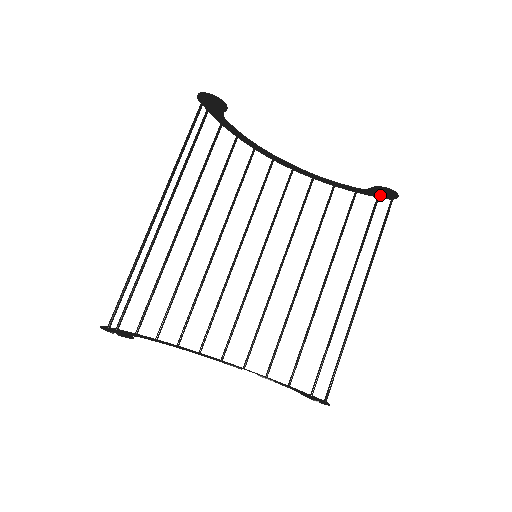
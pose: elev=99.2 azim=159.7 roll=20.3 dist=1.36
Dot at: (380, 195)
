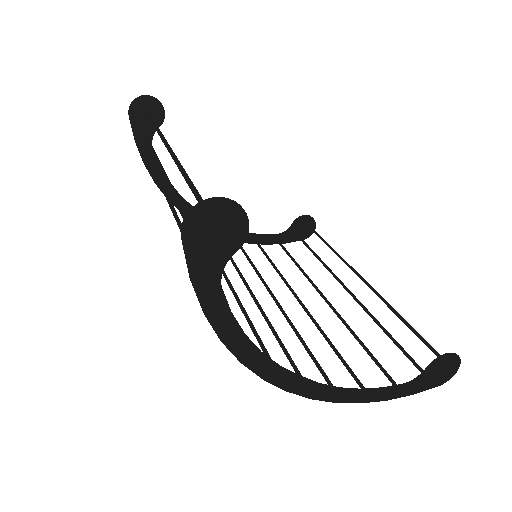
Dot at: (298, 235)
